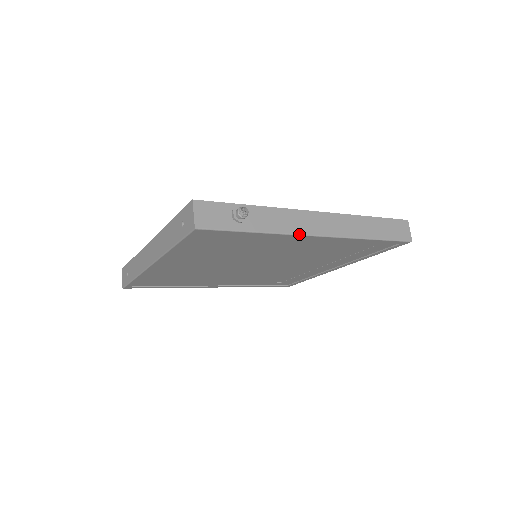
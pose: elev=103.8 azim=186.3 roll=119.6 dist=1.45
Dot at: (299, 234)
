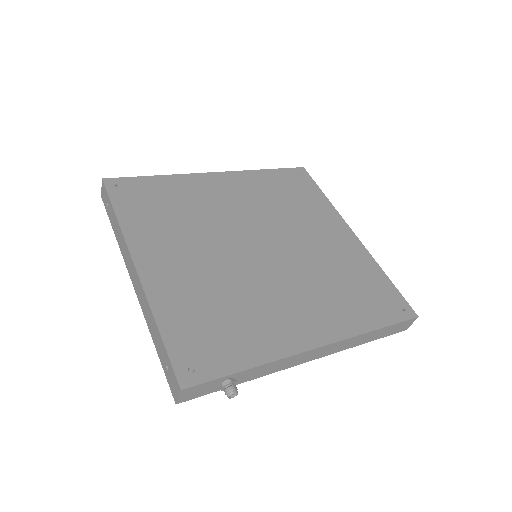
Dot at: (287, 368)
